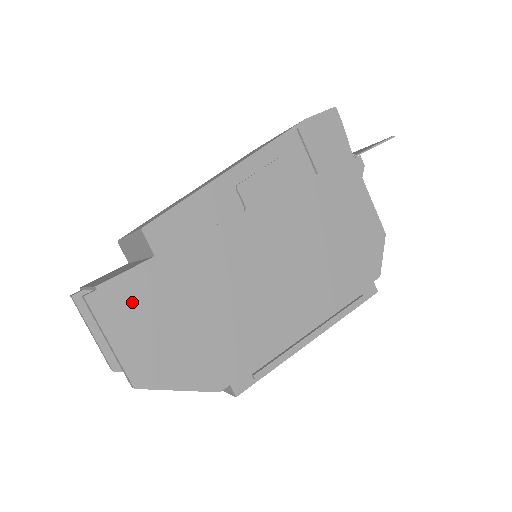
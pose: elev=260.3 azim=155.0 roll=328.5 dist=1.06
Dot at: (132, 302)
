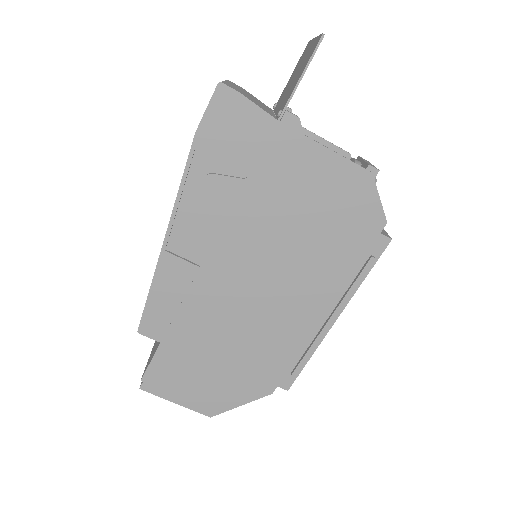
Dot at: (169, 376)
